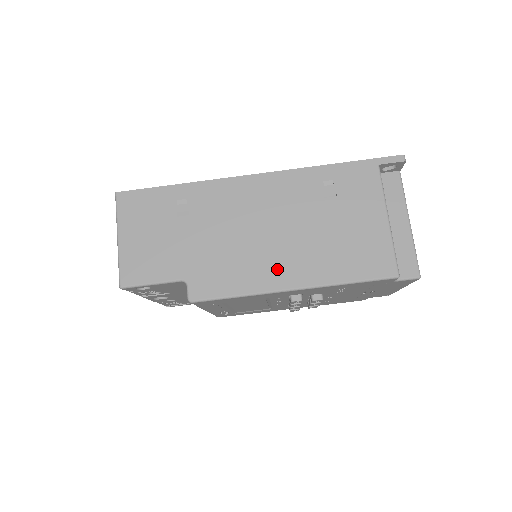
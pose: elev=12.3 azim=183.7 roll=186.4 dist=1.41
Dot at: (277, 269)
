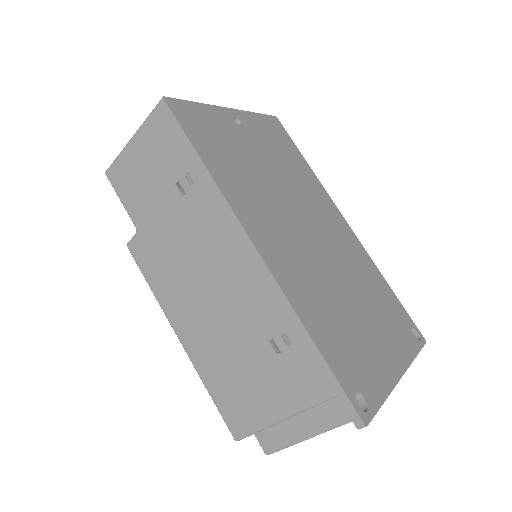
Dot at: (185, 316)
